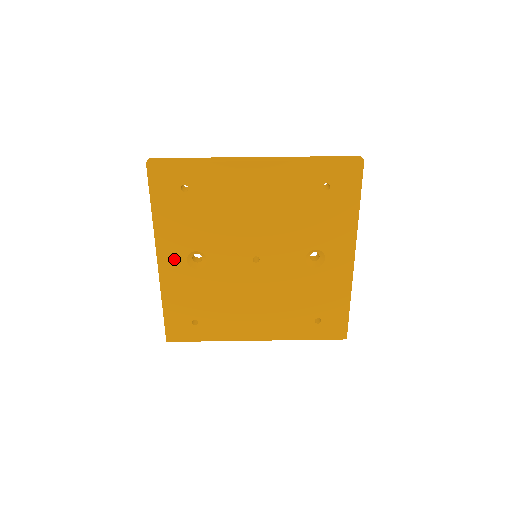
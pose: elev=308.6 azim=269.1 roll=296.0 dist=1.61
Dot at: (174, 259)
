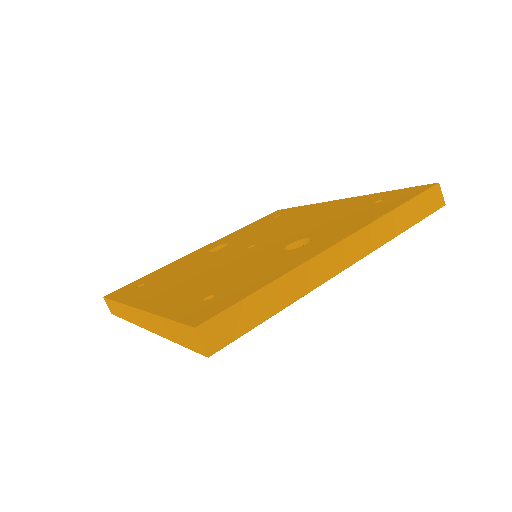
Dot at: occluded
